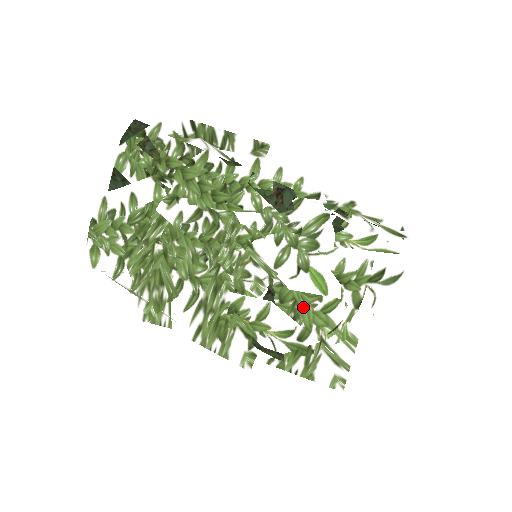
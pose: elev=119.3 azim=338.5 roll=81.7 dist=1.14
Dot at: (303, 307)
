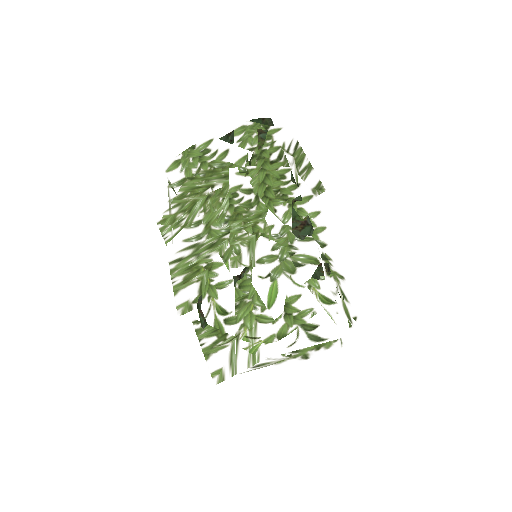
Dot at: (248, 302)
